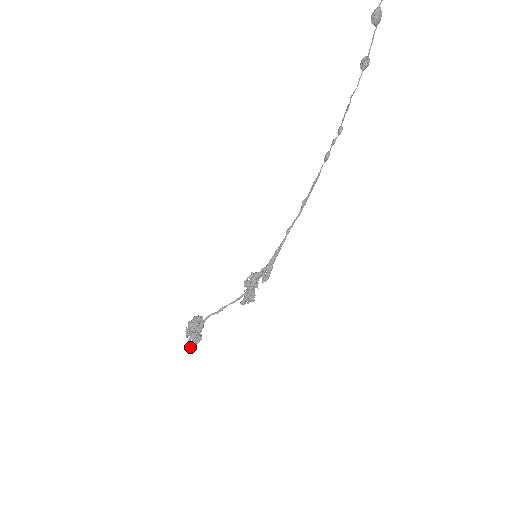
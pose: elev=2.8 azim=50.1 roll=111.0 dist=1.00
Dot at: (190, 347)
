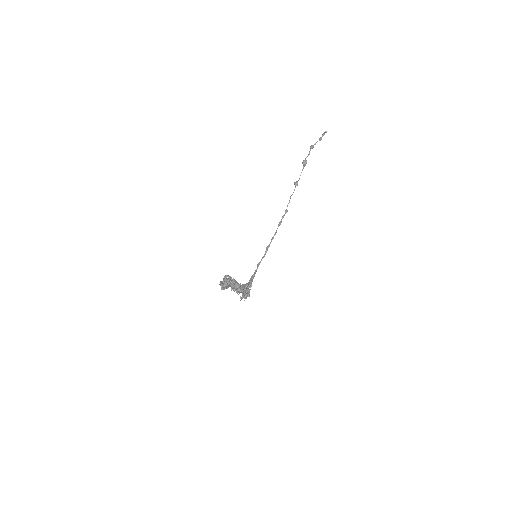
Dot at: (237, 283)
